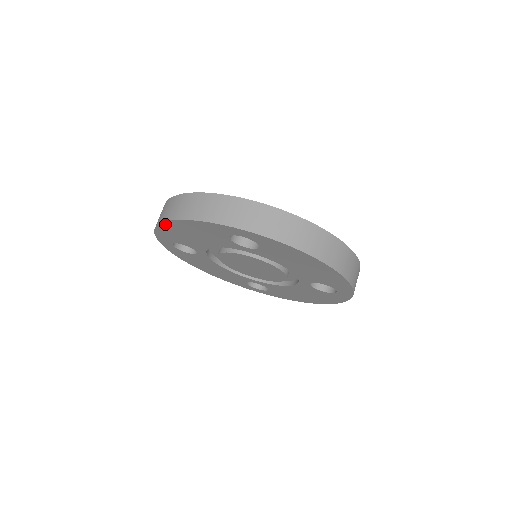
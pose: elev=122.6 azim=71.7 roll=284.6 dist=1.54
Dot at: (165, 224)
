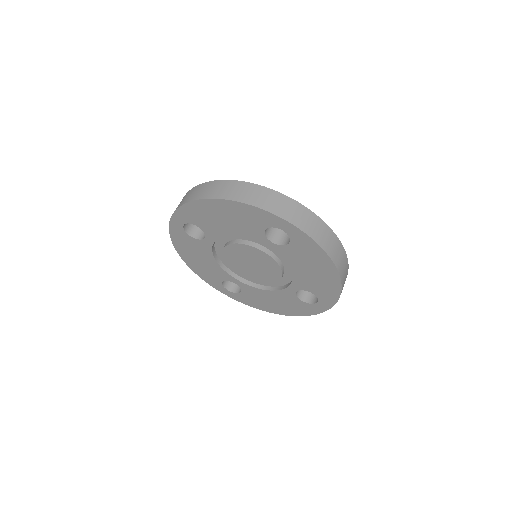
Dot at: (206, 201)
